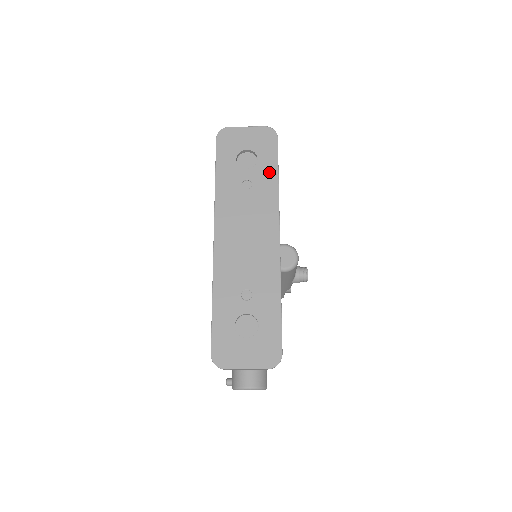
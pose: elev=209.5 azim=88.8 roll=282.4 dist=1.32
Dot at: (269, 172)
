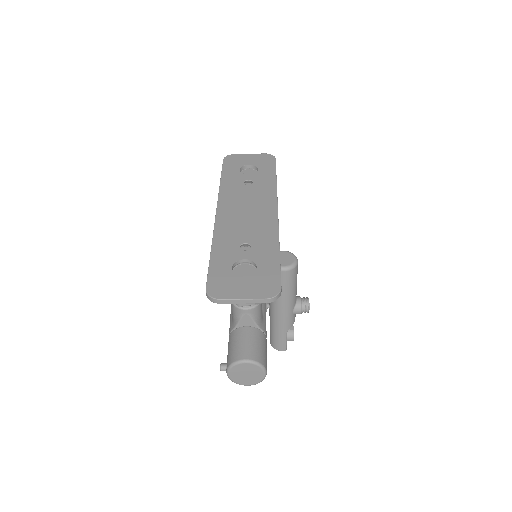
Dot at: (268, 176)
